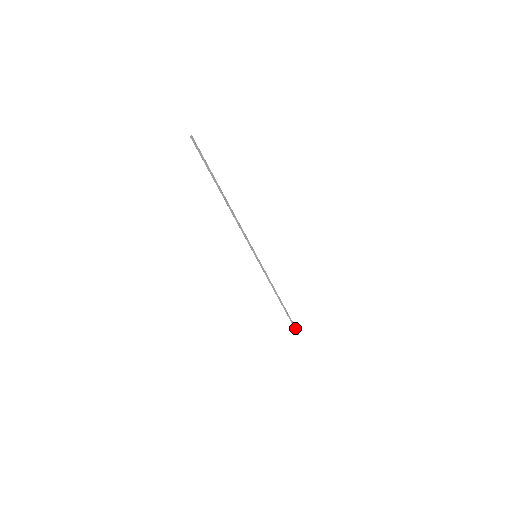
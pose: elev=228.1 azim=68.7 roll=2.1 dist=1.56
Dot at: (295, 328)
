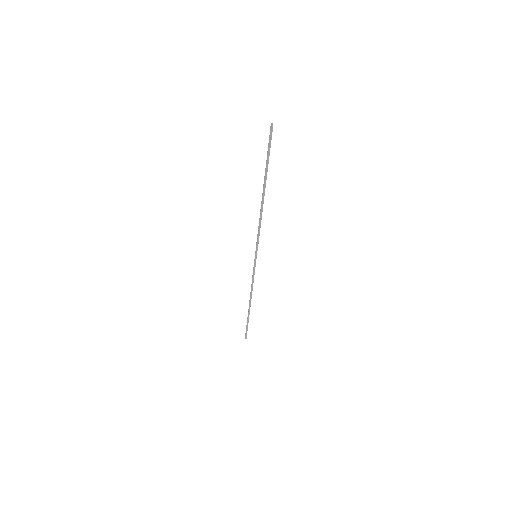
Dot at: occluded
